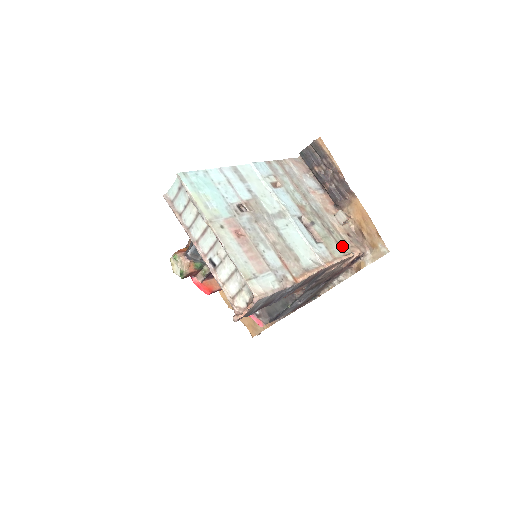
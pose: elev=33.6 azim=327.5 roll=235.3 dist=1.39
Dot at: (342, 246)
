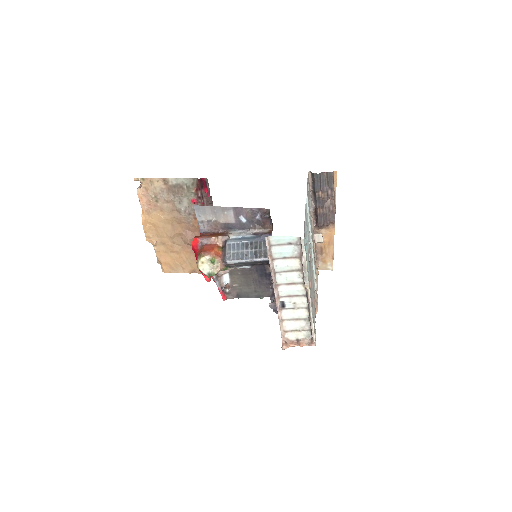
Dot at: occluded
